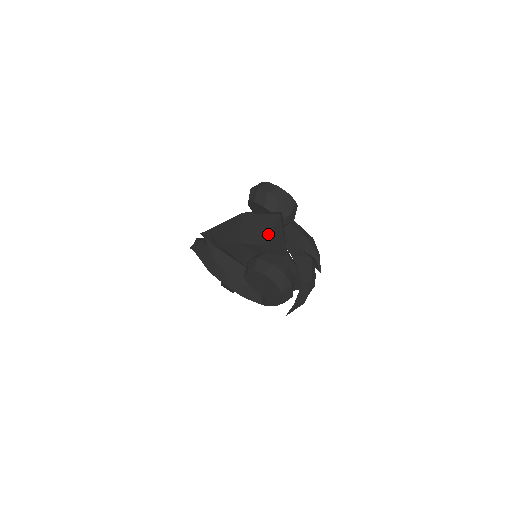
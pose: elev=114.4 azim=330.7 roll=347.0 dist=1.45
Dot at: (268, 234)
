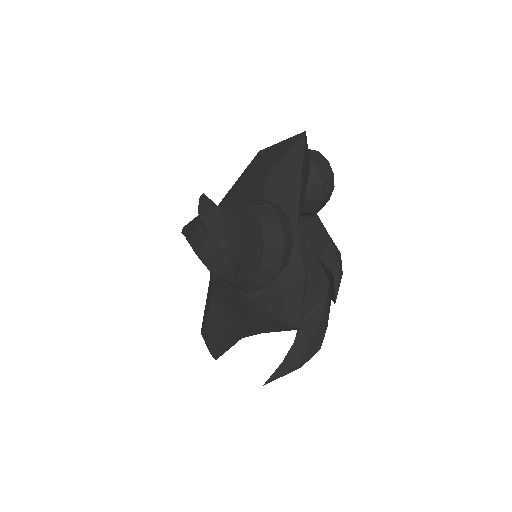
Dot at: (280, 162)
